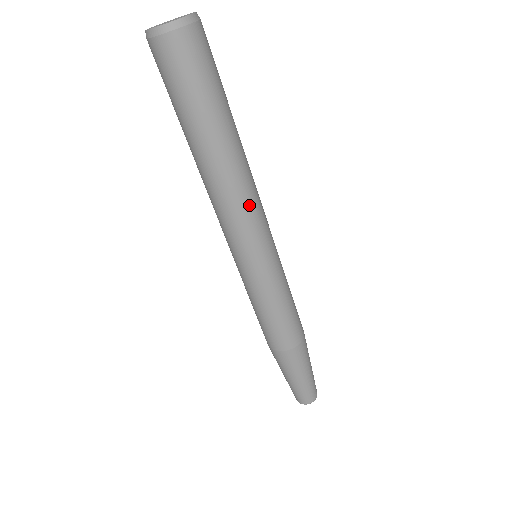
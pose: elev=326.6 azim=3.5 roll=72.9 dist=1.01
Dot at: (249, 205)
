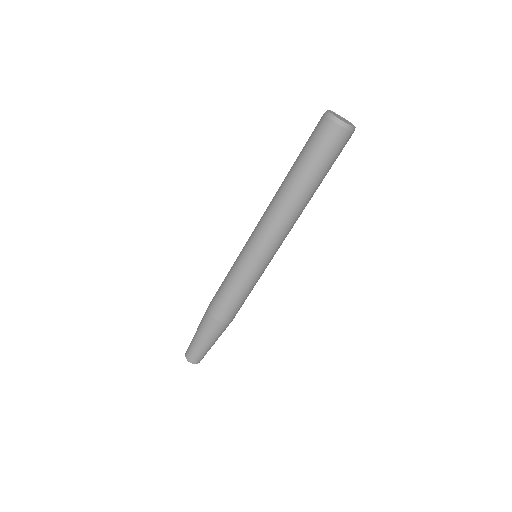
Dot at: occluded
